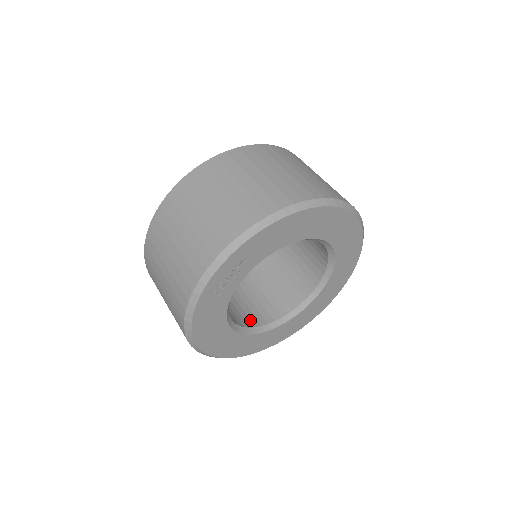
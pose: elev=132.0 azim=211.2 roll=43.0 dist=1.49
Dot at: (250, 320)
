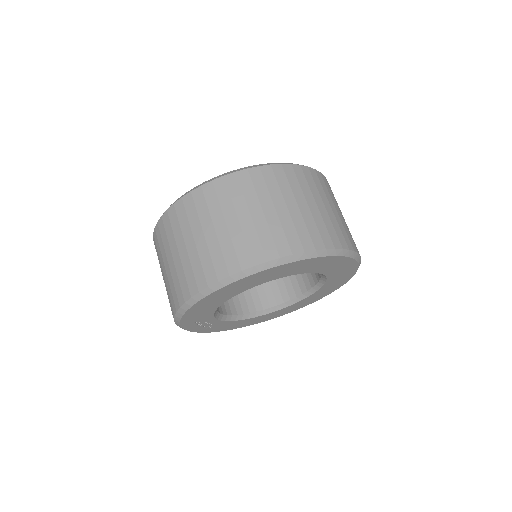
Dot at: (287, 292)
